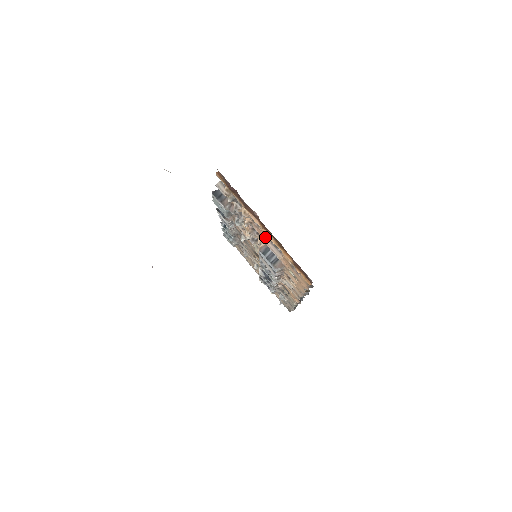
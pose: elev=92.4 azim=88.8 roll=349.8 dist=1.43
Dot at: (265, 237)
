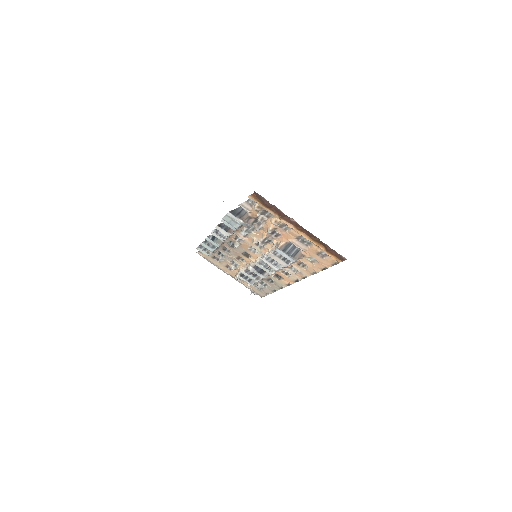
Dot at: (291, 237)
